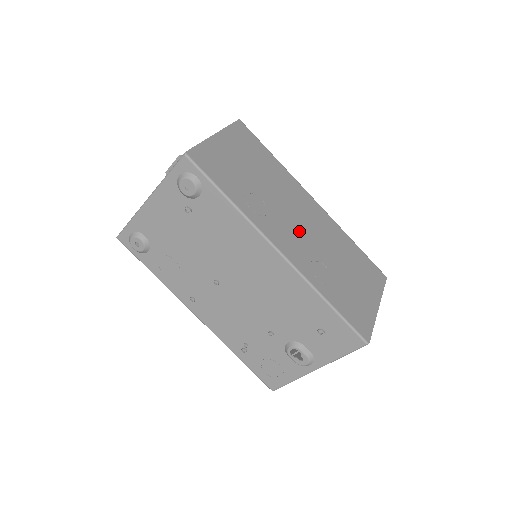
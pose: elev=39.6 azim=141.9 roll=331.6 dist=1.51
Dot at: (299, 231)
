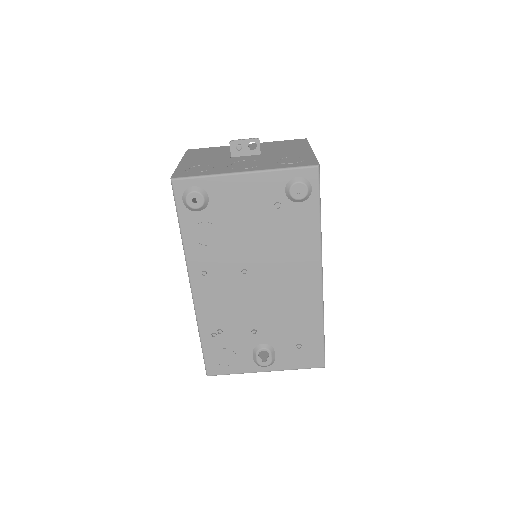
Dot at: occluded
